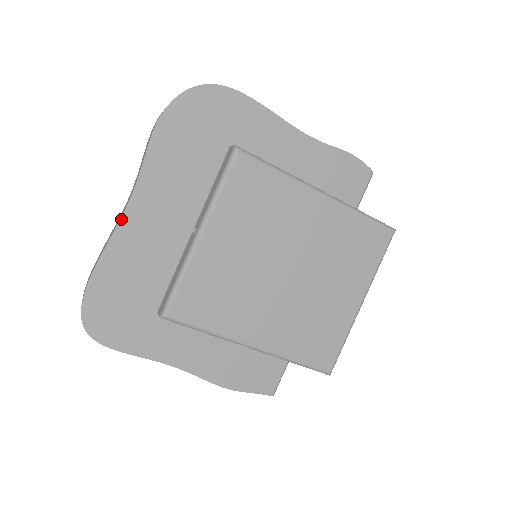
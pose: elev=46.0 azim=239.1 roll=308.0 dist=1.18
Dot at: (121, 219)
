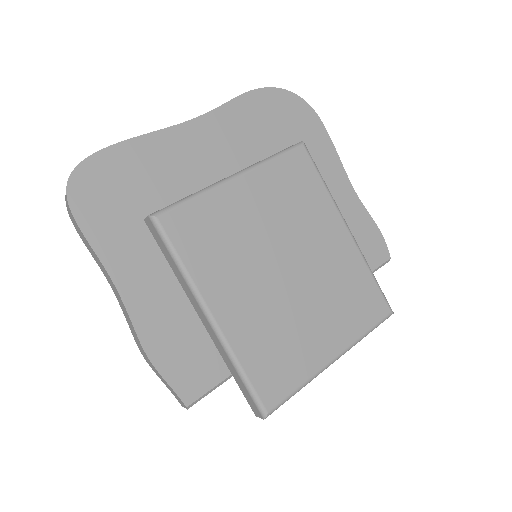
Dot at: (175, 126)
